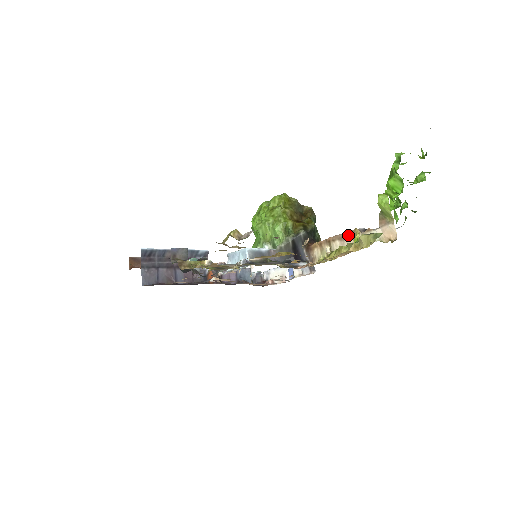
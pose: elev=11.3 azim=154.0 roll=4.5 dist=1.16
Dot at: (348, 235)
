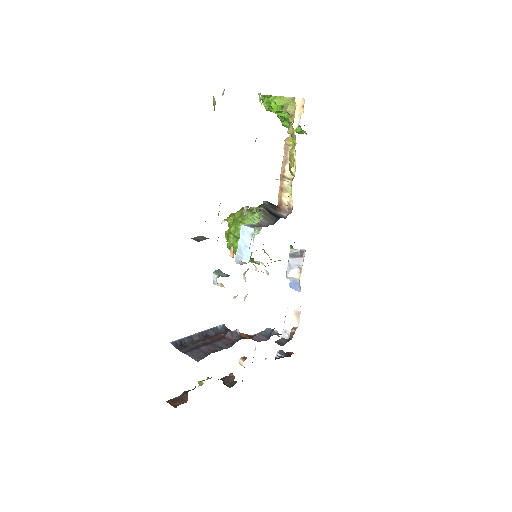
Dot at: (286, 152)
